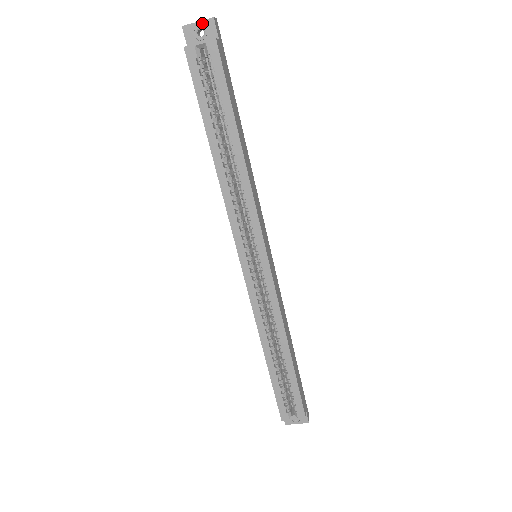
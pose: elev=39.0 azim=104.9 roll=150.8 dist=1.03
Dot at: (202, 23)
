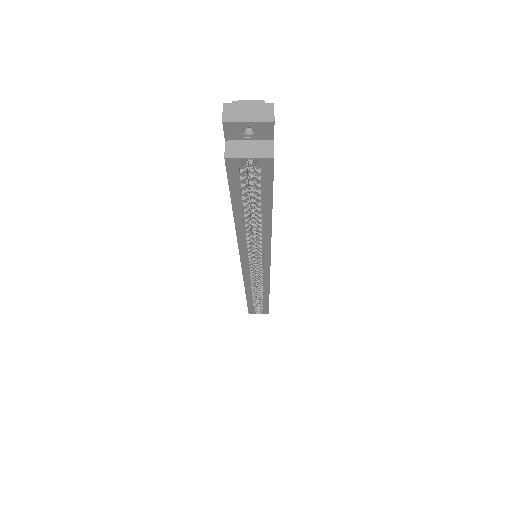
Dot at: (255, 124)
